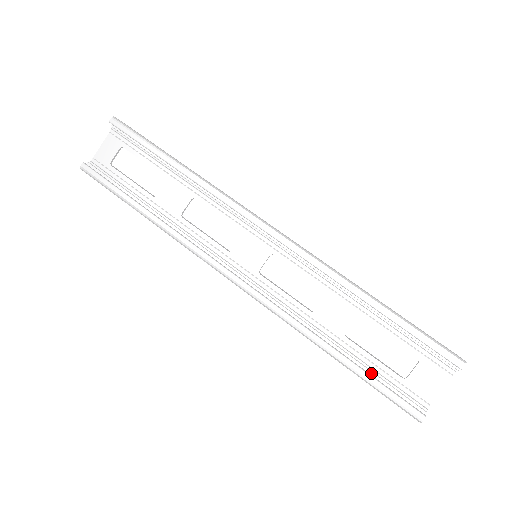
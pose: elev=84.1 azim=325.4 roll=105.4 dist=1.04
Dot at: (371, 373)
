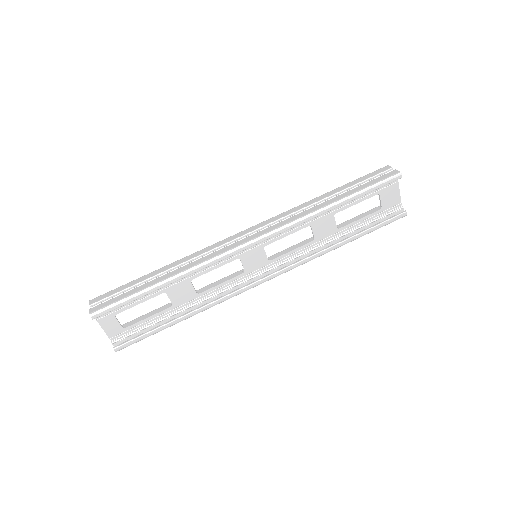
Dot at: (367, 226)
